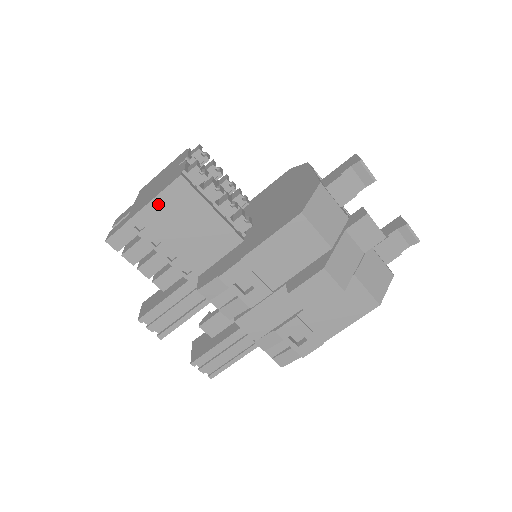
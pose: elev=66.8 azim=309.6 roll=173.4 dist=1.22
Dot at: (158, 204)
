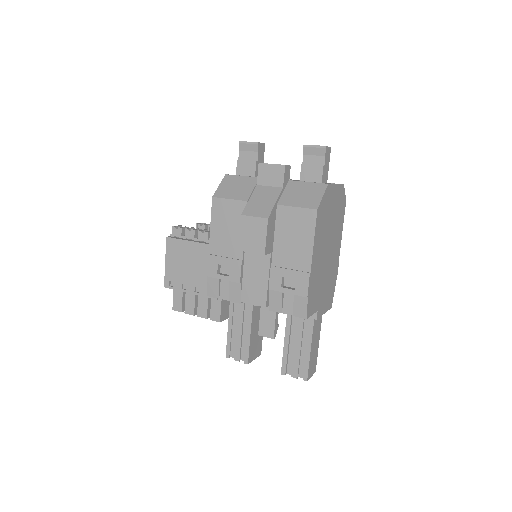
Dot at: (169, 263)
